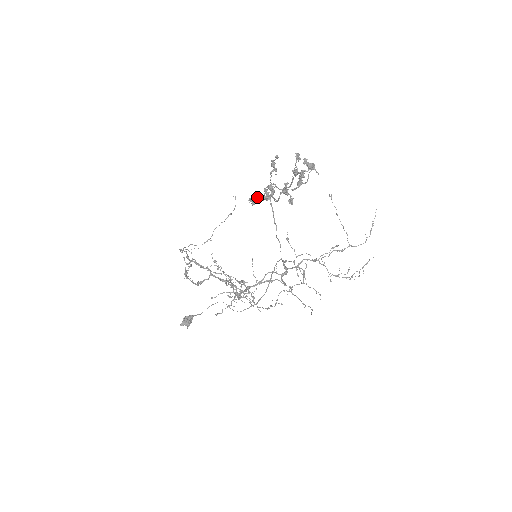
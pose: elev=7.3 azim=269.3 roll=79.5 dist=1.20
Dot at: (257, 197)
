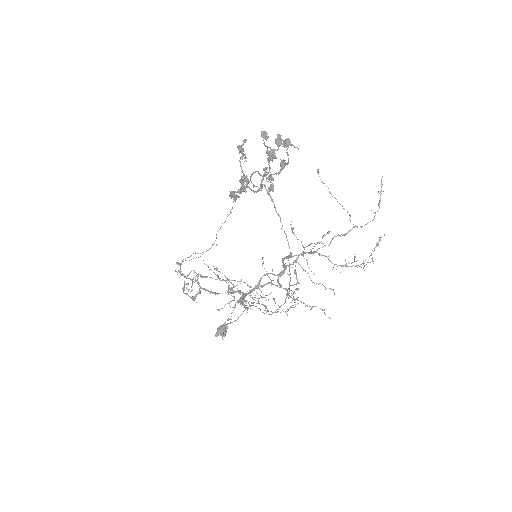
Dot at: (234, 191)
